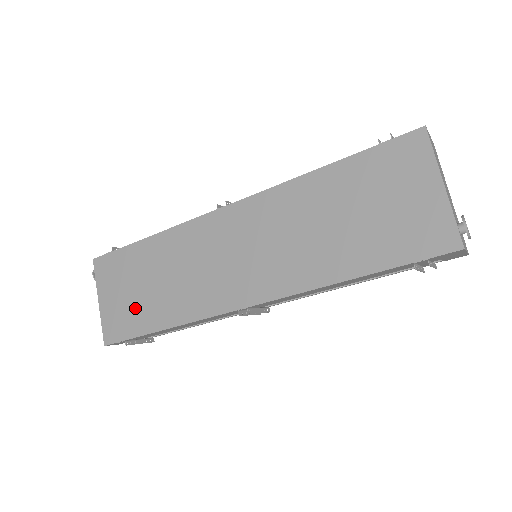
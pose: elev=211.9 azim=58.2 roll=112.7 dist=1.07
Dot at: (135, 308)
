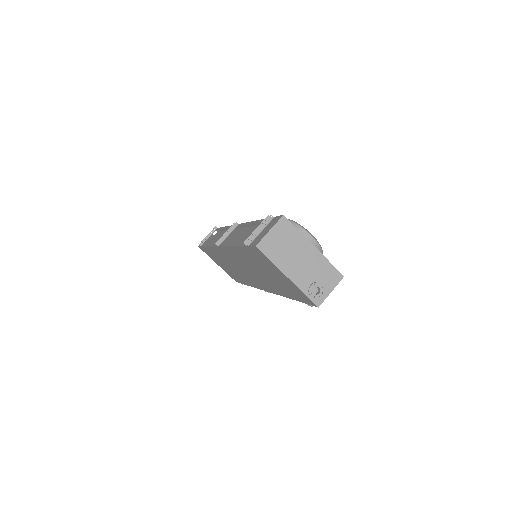
Dot at: (231, 273)
